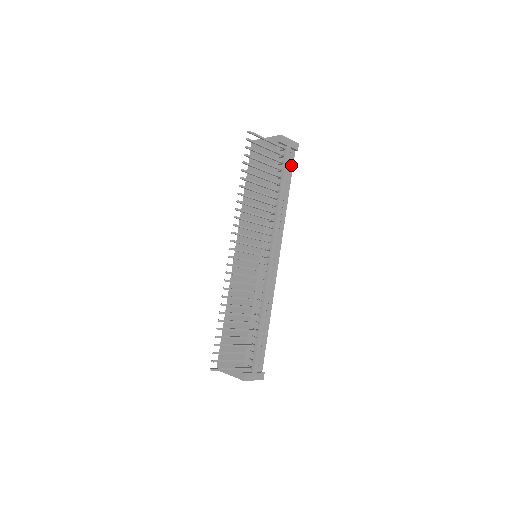
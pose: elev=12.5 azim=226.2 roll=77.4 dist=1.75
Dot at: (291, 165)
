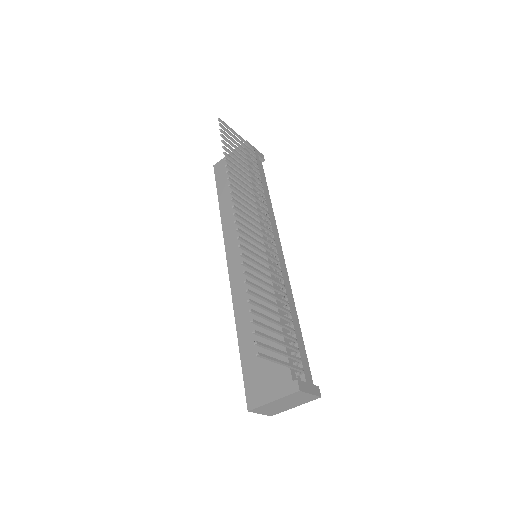
Dot at: (263, 172)
